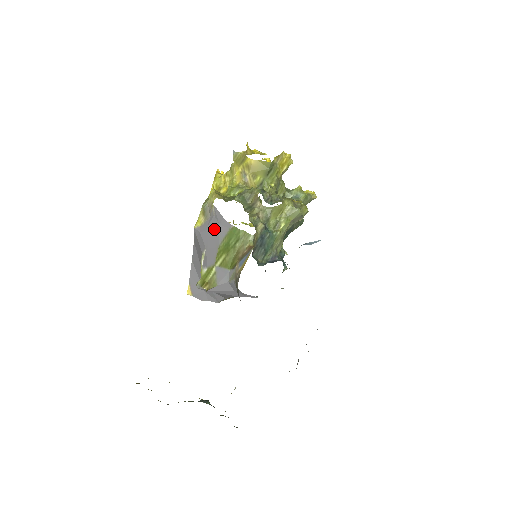
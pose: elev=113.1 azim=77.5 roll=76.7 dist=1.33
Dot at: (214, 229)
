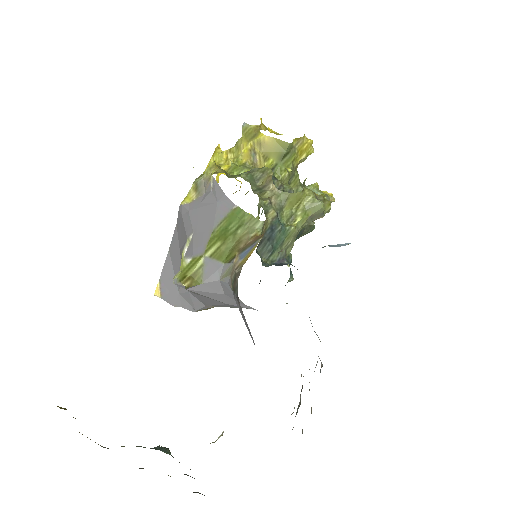
Dot at: (209, 208)
